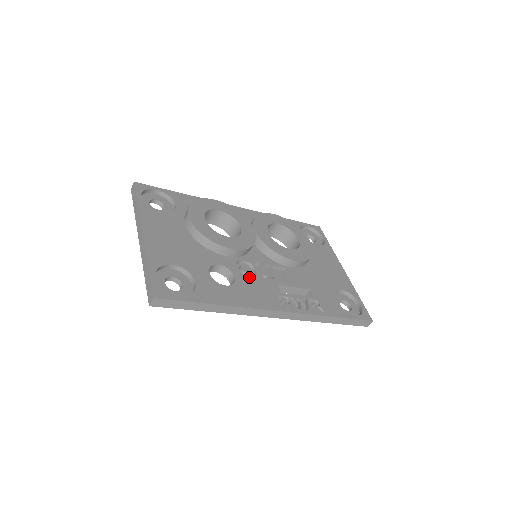
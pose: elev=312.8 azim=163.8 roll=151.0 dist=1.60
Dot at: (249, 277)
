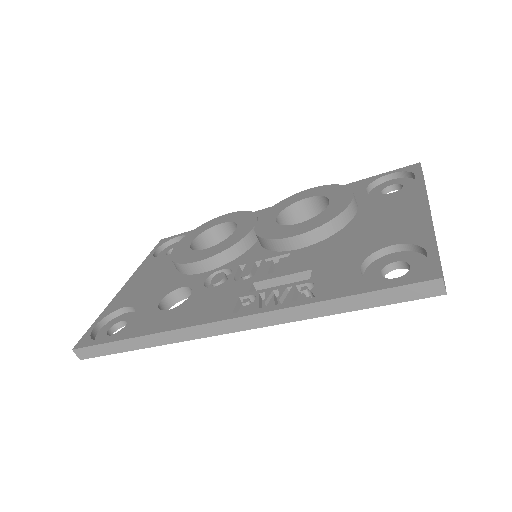
Dot at: (212, 288)
